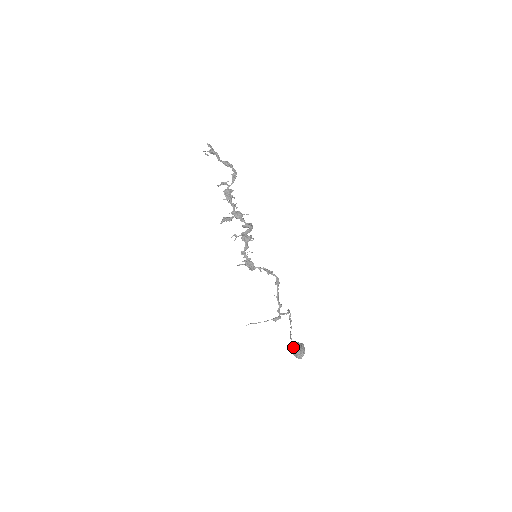
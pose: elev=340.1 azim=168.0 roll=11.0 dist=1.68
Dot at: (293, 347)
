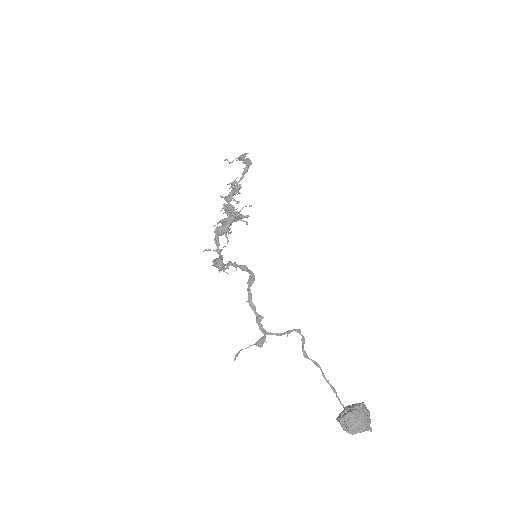
Dot at: occluded
